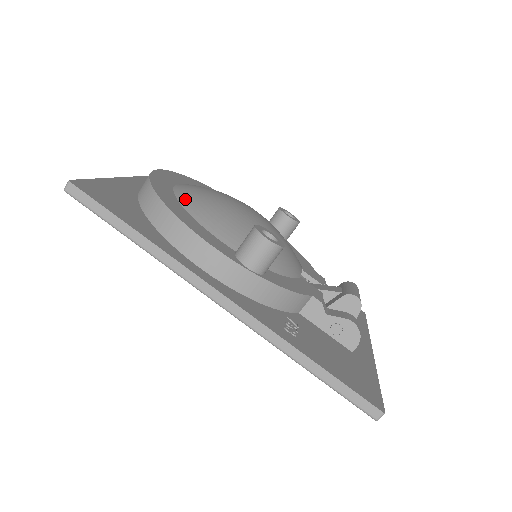
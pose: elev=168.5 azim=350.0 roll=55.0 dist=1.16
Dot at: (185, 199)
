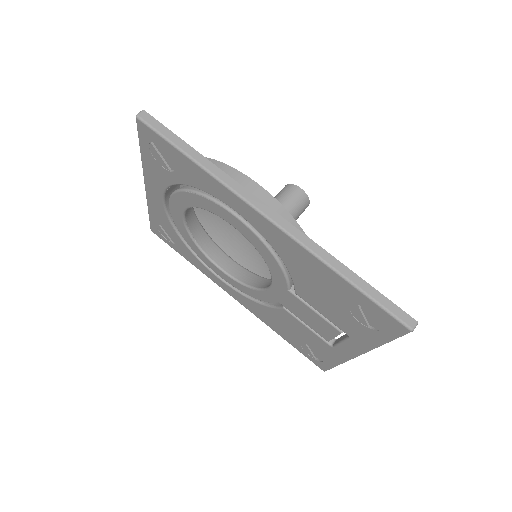
Dot at: occluded
